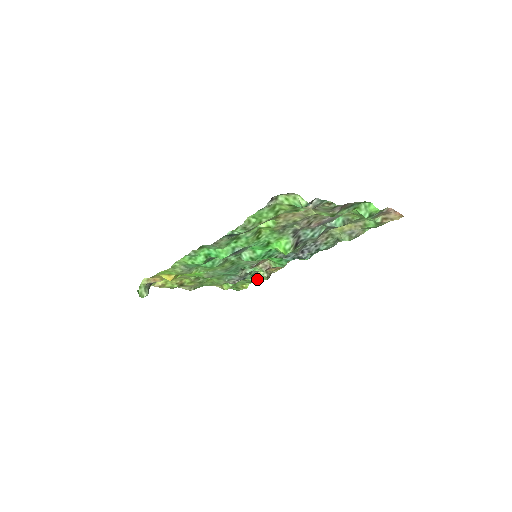
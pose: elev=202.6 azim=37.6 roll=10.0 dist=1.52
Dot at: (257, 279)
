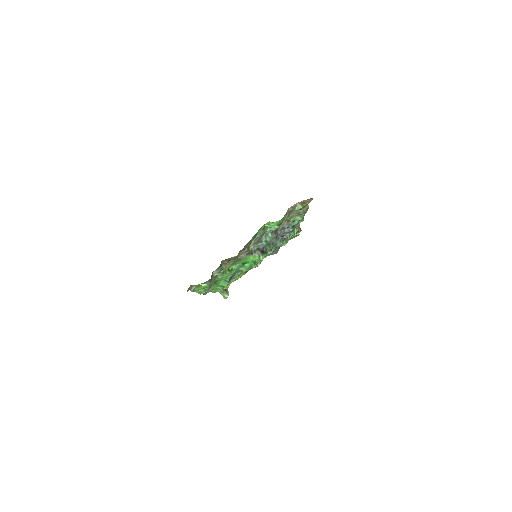
Dot at: occluded
